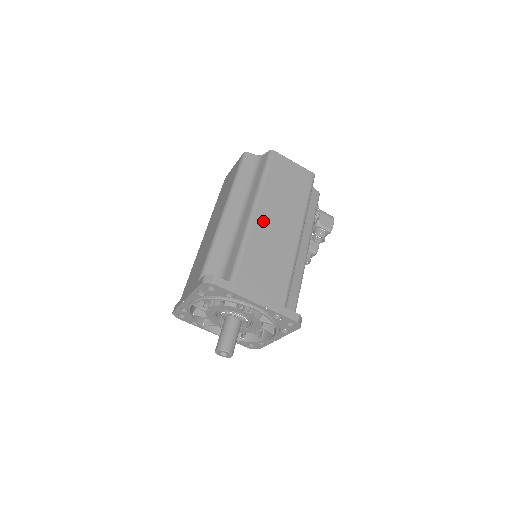
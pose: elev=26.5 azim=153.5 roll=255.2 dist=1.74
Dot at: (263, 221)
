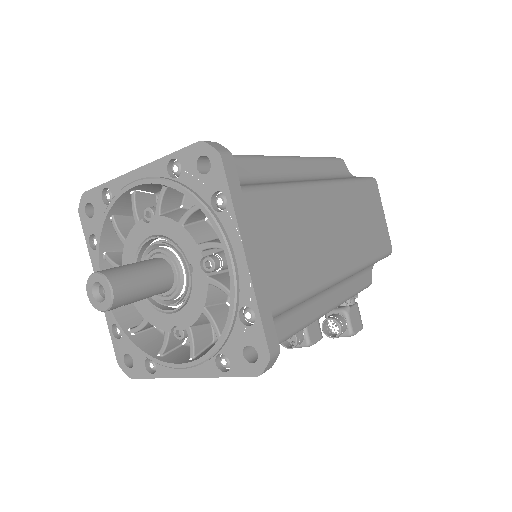
Dot at: (326, 204)
